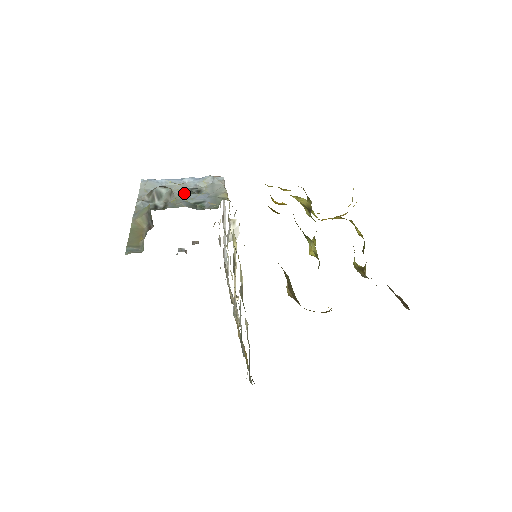
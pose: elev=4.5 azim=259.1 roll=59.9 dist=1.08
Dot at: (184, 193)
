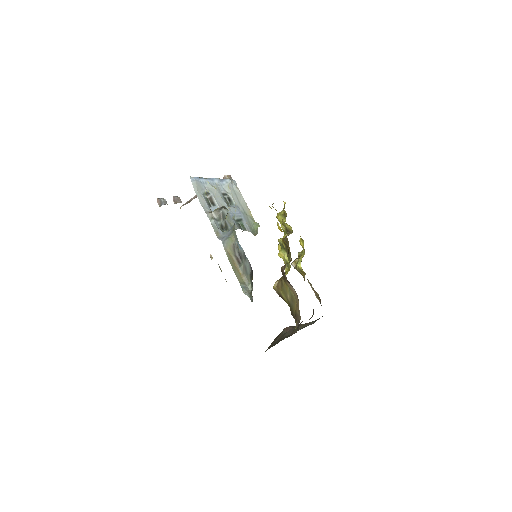
Dot at: (226, 205)
